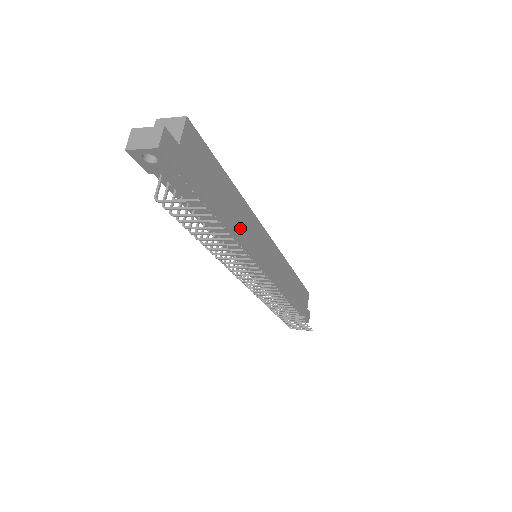
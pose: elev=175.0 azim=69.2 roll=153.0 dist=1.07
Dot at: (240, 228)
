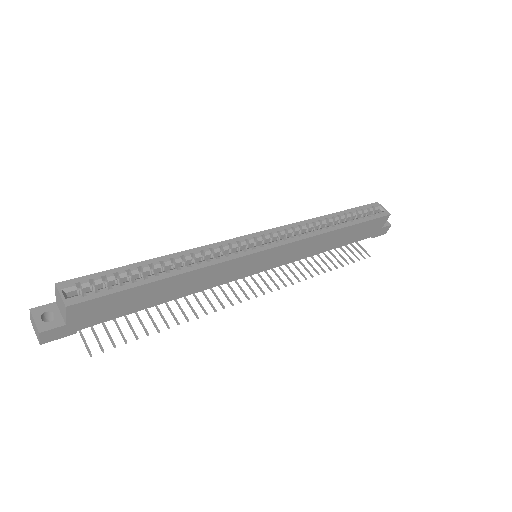
Dot at: (196, 287)
